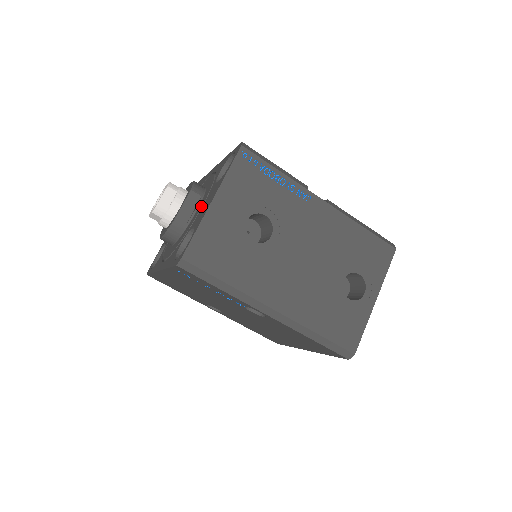
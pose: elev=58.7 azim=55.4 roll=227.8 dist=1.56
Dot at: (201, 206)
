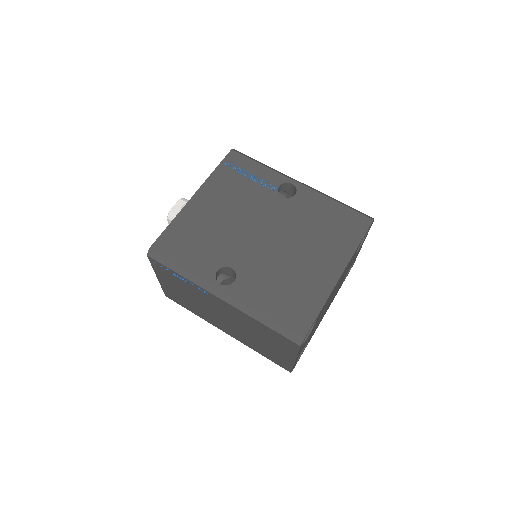
Dot at: occluded
